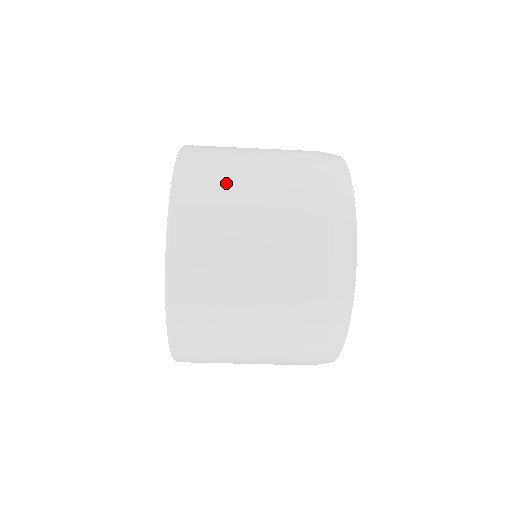
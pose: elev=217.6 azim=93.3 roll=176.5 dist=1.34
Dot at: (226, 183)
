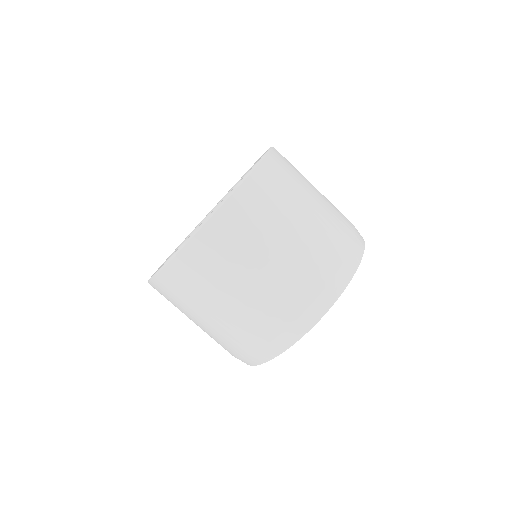
Dot at: (285, 199)
